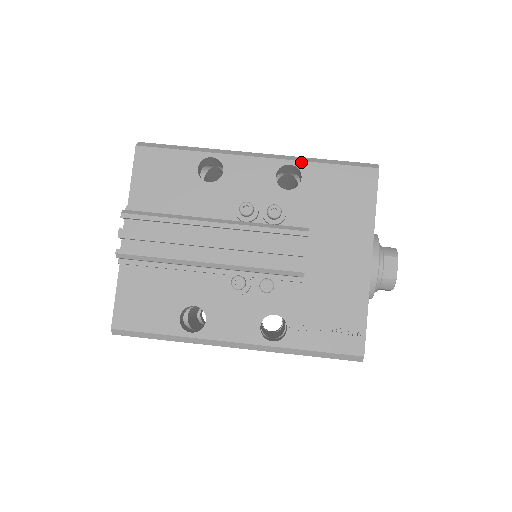
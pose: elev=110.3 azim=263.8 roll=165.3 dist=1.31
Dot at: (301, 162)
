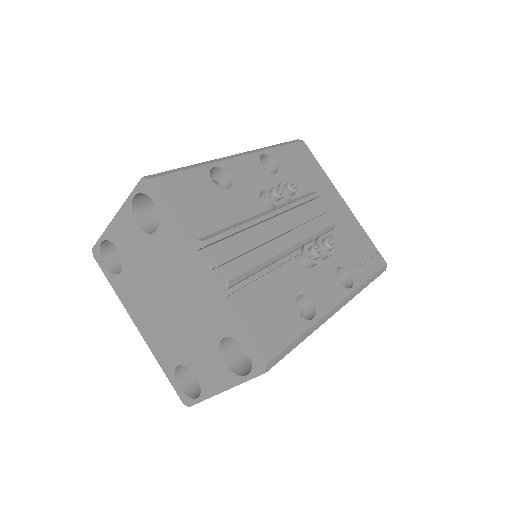
Dot at: (267, 150)
